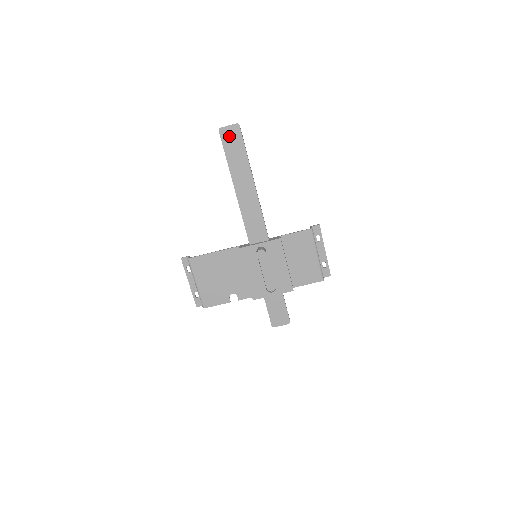
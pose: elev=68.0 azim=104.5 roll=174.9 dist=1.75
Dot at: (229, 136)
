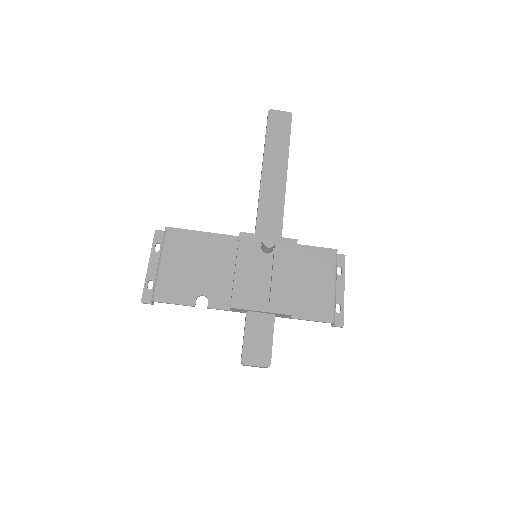
Dot at: (277, 119)
